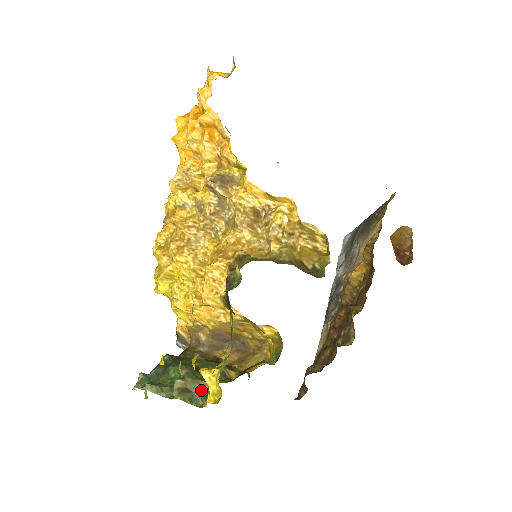
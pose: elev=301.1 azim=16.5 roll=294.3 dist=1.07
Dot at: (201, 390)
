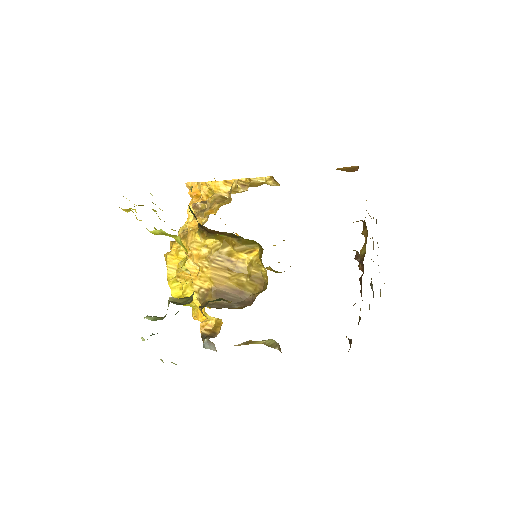
Dot at: (191, 298)
